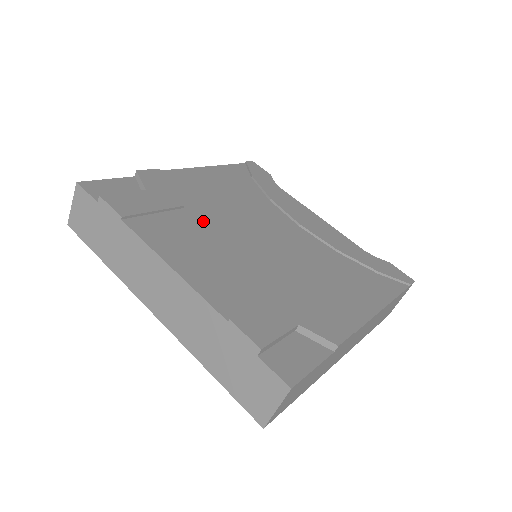
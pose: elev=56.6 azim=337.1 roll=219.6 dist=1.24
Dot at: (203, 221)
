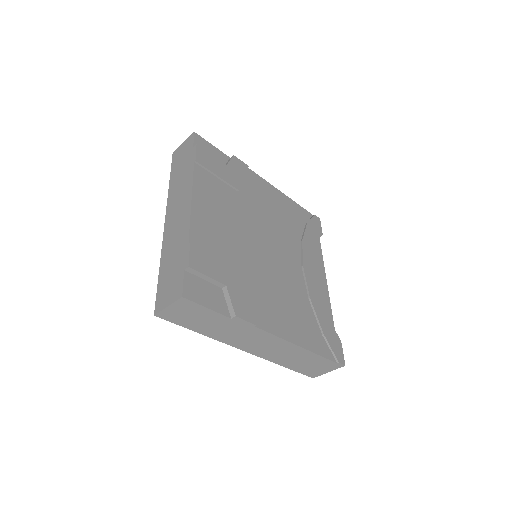
Dot at: (240, 205)
